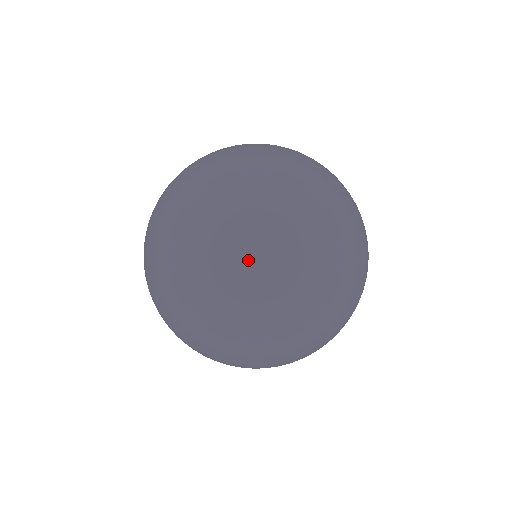
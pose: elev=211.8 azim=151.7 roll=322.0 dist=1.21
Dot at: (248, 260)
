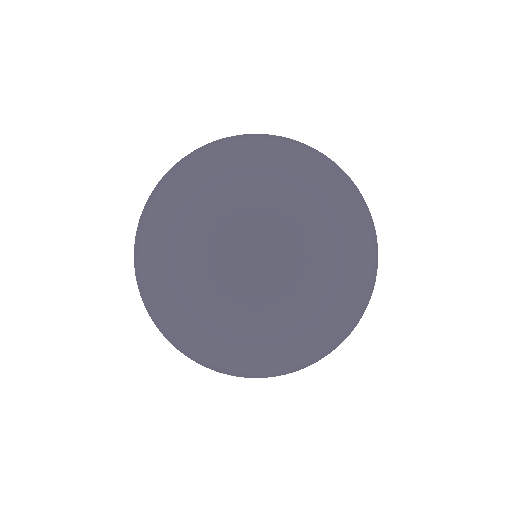
Dot at: (272, 355)
